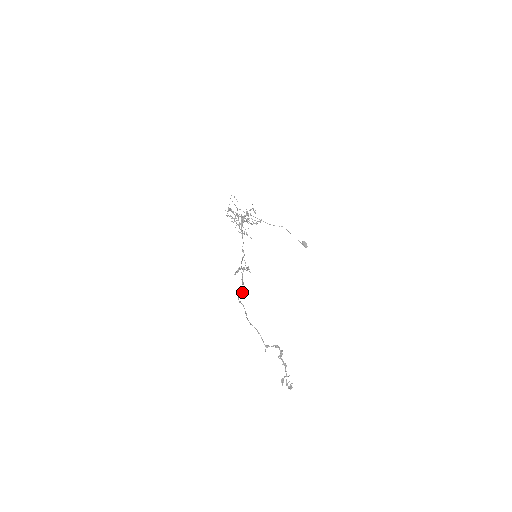
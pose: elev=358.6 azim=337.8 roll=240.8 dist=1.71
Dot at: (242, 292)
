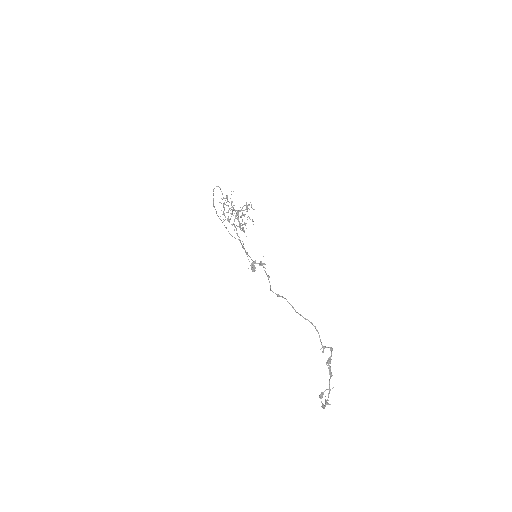
Dot at: (270, 287)
